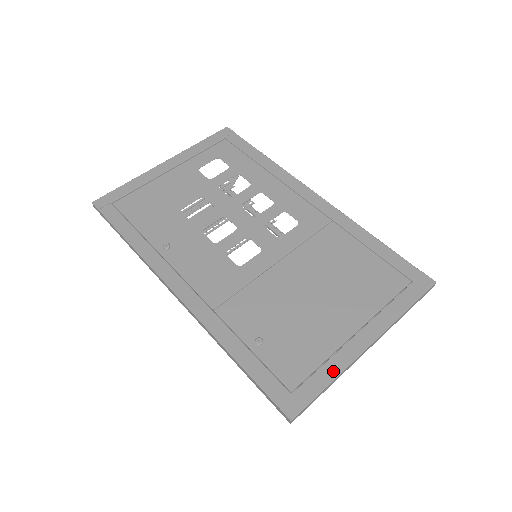
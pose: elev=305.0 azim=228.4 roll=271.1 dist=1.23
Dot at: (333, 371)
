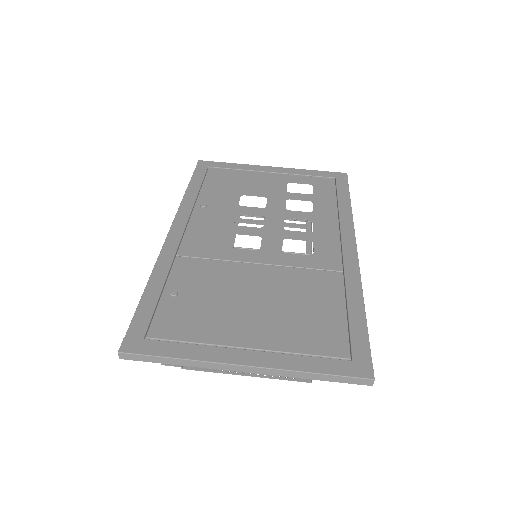
Dot at: (191, 353)
